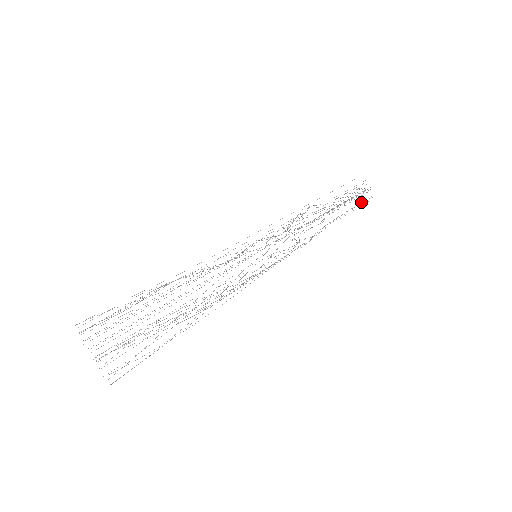
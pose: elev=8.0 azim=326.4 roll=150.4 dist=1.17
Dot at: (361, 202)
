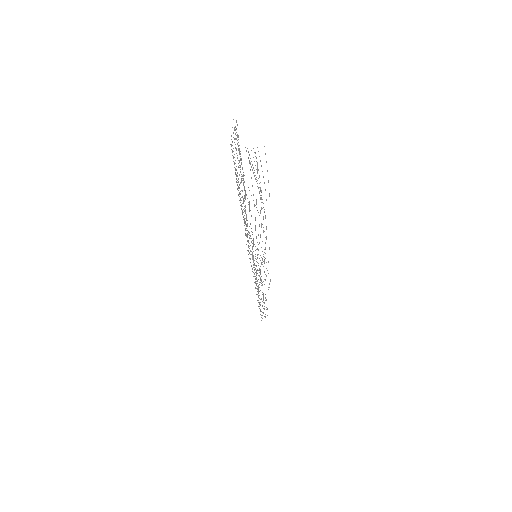
Dot at: (265, 316)
